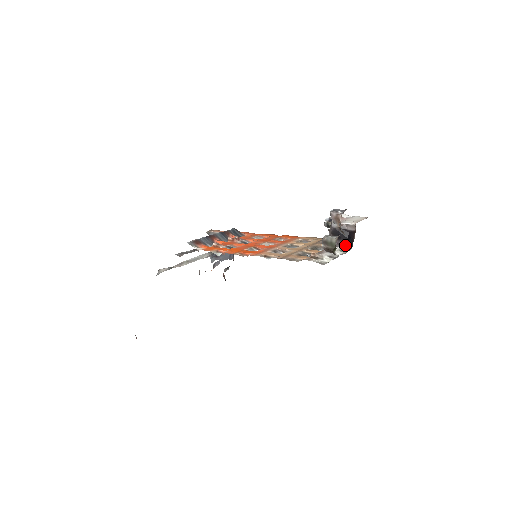
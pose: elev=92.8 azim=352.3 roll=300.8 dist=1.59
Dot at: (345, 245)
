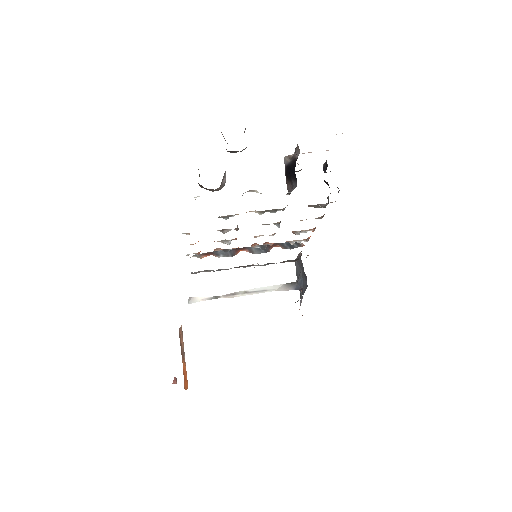
Dot at: (295, 186)
